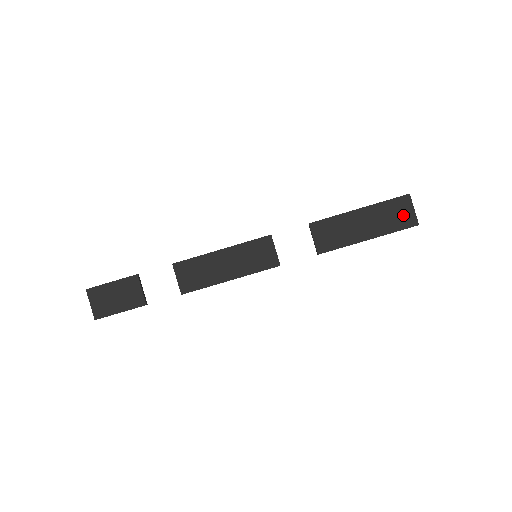
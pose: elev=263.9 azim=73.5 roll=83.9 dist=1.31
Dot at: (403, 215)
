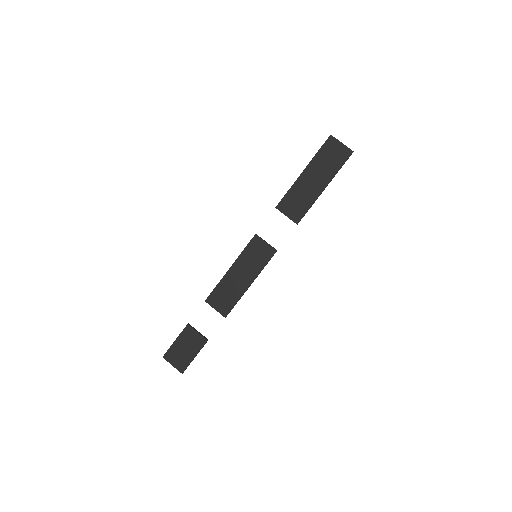
Dot at: (337, 153)
